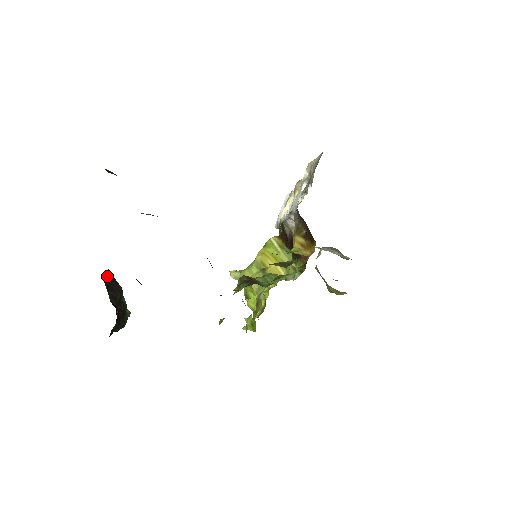
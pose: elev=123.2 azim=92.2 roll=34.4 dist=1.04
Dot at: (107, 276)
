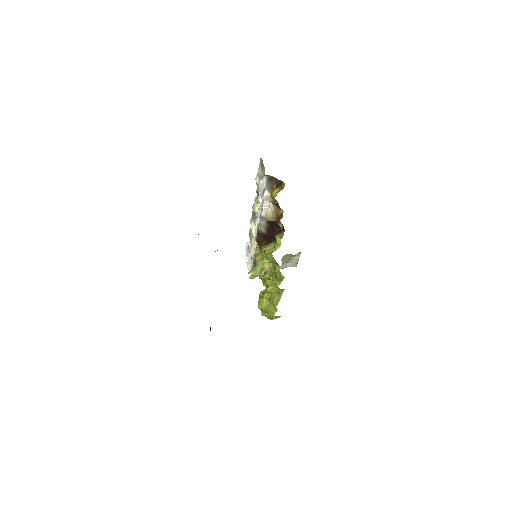
Dot at: occluded
